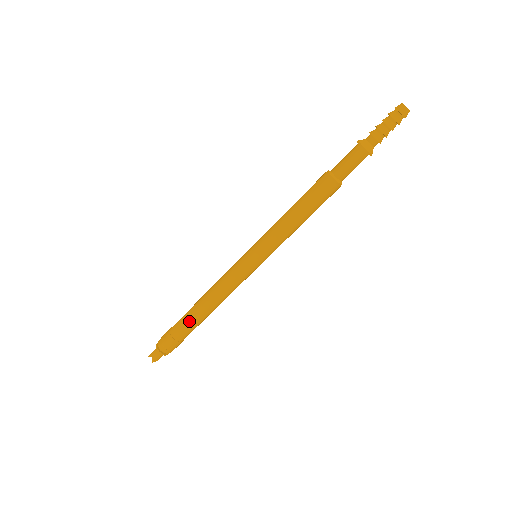
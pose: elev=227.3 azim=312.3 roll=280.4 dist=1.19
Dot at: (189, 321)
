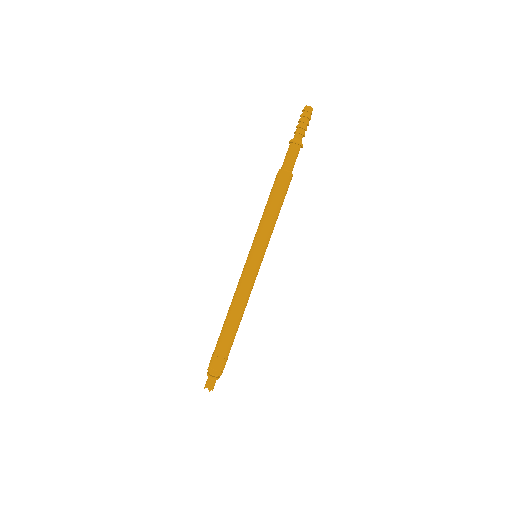
Dot at: (226, 334)
